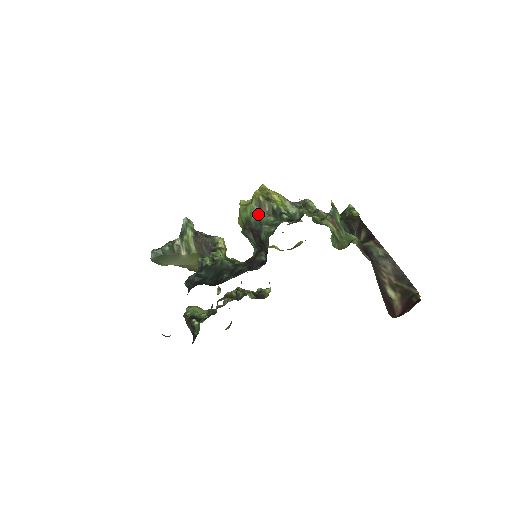
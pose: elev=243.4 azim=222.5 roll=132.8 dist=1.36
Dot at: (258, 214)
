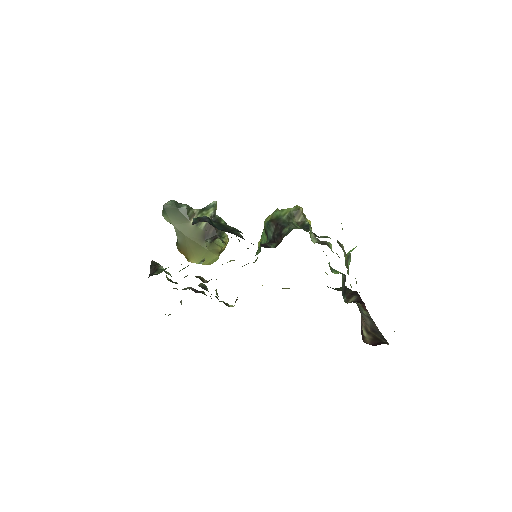
Dot at: (291, 218)
